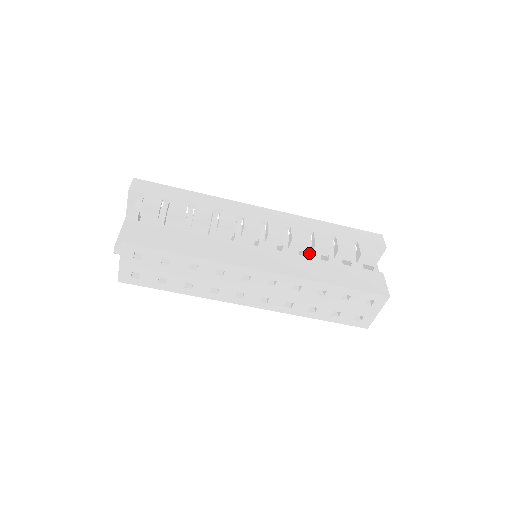
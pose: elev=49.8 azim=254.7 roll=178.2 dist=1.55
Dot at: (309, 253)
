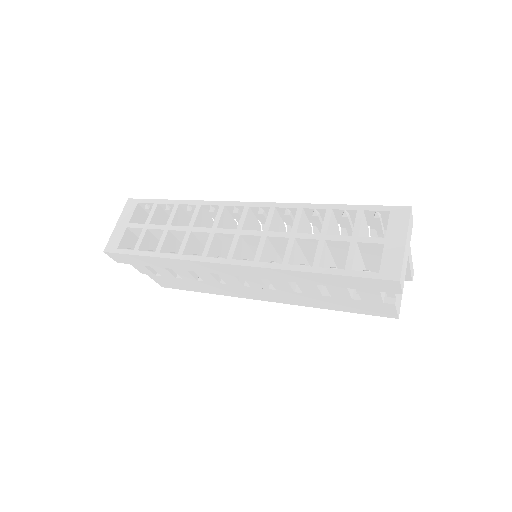
Dot at: occluded
